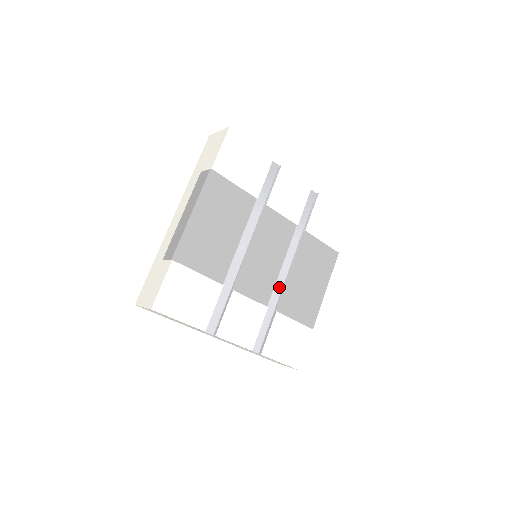
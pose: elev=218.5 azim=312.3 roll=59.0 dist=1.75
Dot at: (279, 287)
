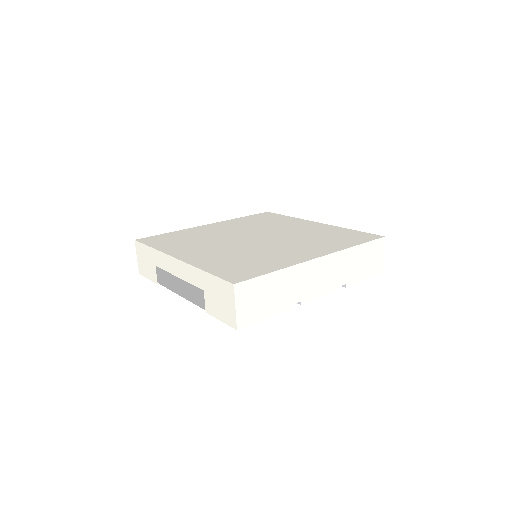
Dot at: occluded
